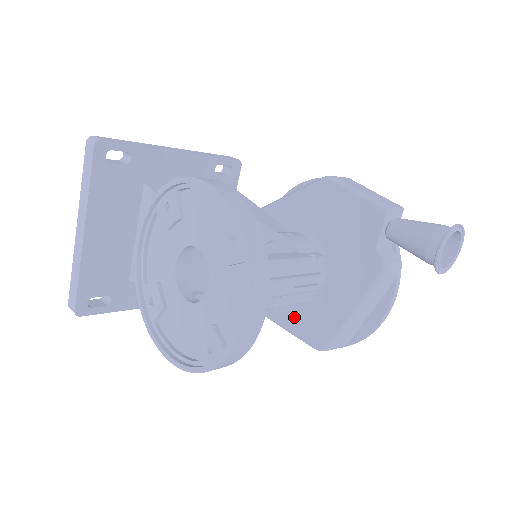
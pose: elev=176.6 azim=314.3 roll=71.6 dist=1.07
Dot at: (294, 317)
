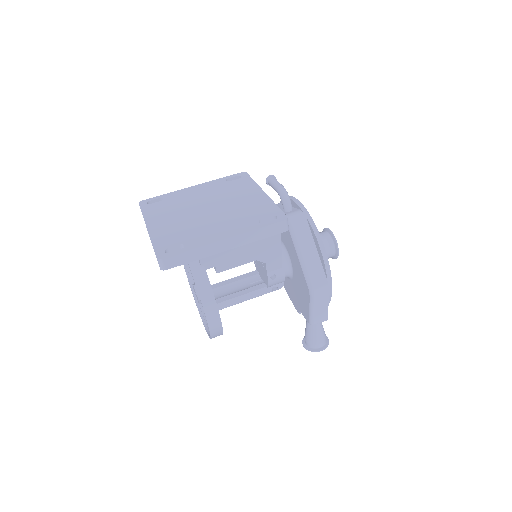
Dot at: occluded
